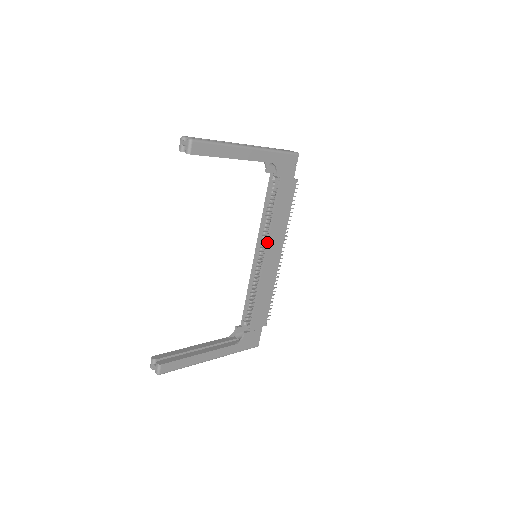
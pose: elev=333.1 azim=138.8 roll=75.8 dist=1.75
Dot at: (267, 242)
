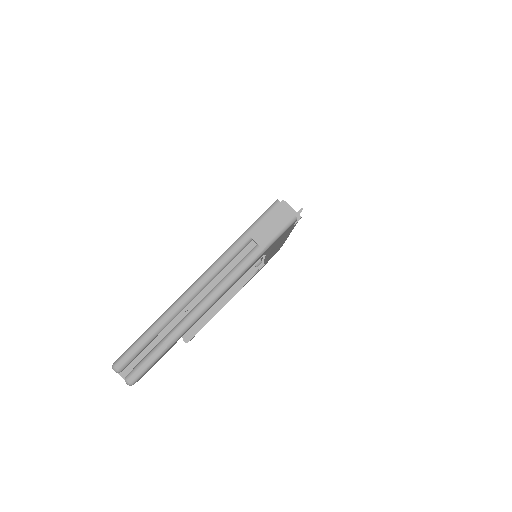
Dot at: (267, 255)
